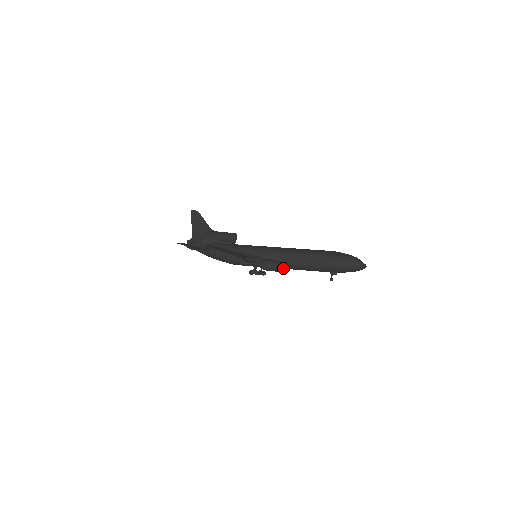
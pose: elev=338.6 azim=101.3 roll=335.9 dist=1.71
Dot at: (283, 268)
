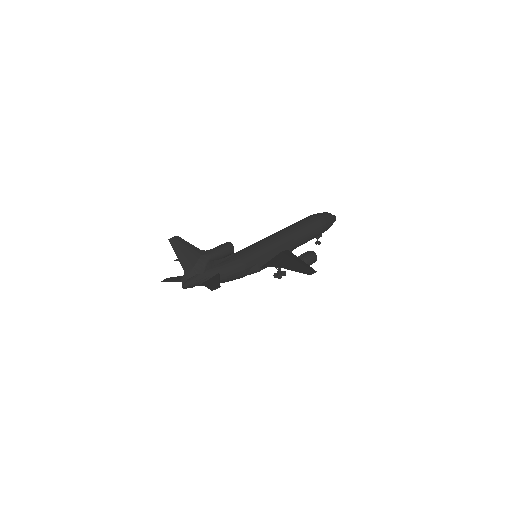
Dot at: occluded
